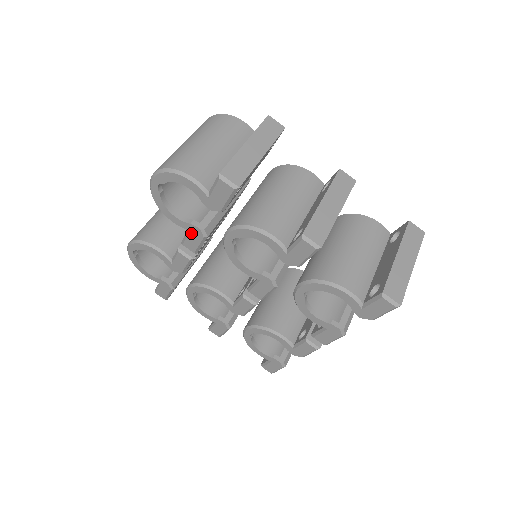
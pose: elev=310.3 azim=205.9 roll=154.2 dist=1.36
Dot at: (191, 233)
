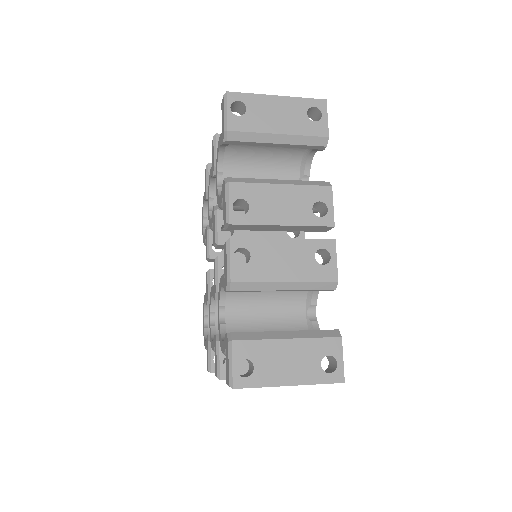
Dot at: (206, 238)
